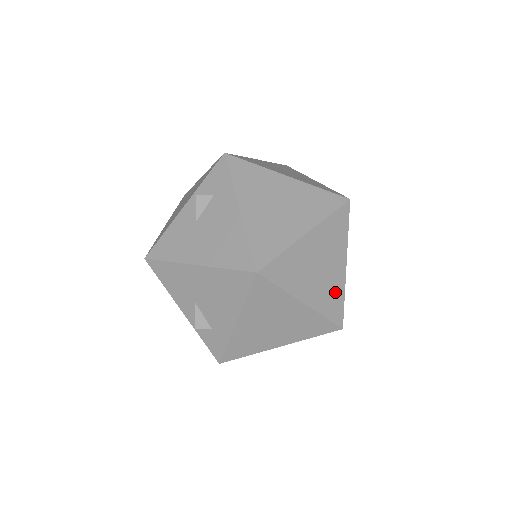
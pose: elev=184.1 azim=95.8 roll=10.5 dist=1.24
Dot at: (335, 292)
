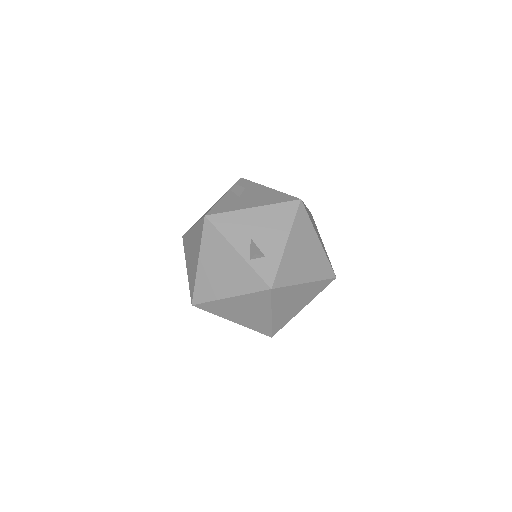
Dot at: occluded
